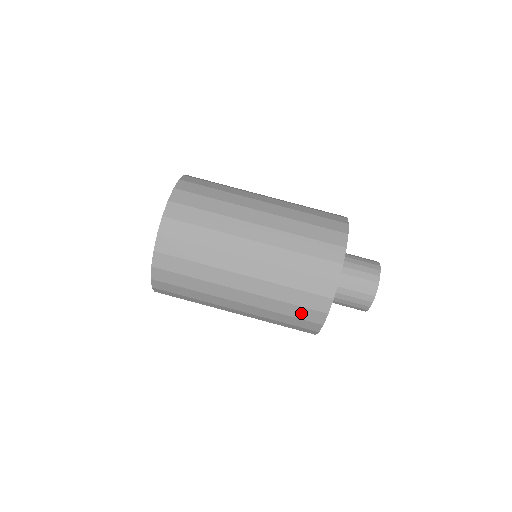
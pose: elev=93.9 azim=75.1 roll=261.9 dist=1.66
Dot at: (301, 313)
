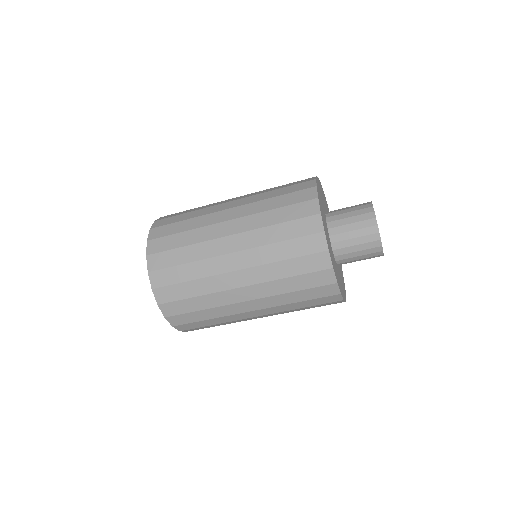
Dot at: occluded
